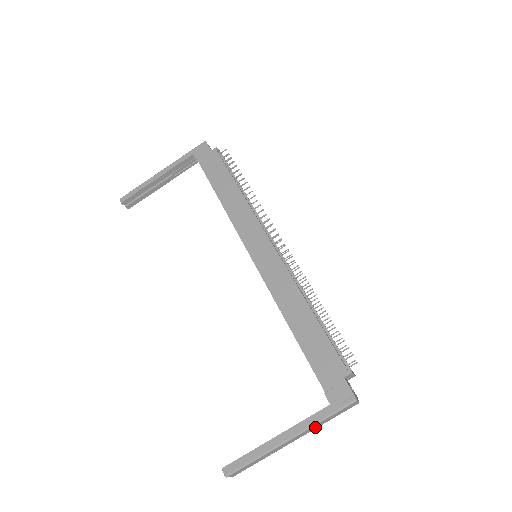
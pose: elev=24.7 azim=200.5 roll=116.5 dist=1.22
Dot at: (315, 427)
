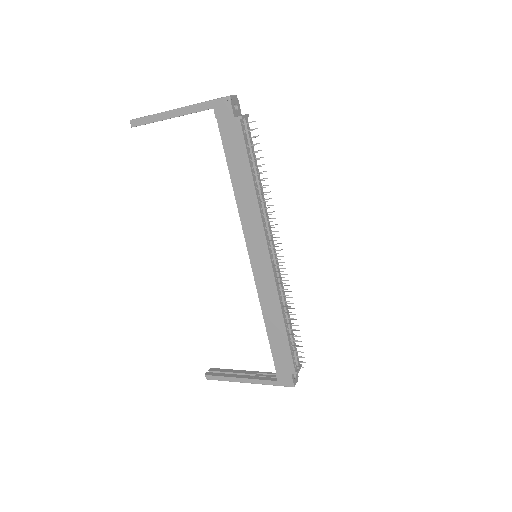
Dot at: occluded
